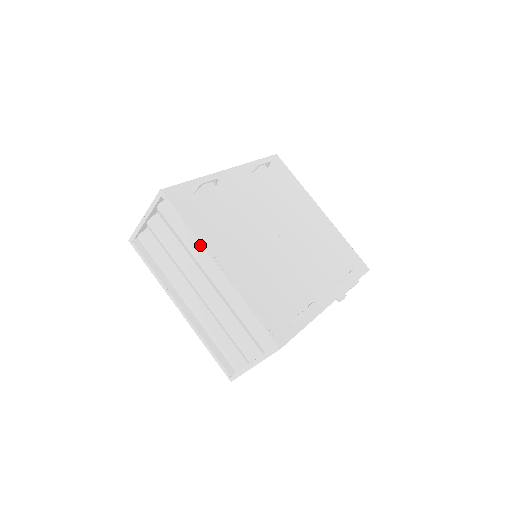
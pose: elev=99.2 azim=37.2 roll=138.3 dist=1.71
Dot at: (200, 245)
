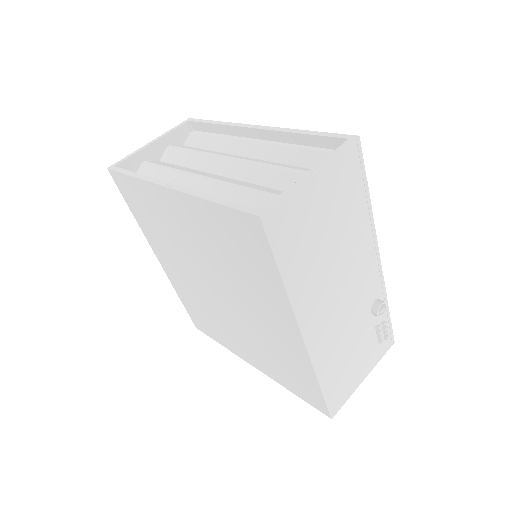
Dot at: (233, 124)
